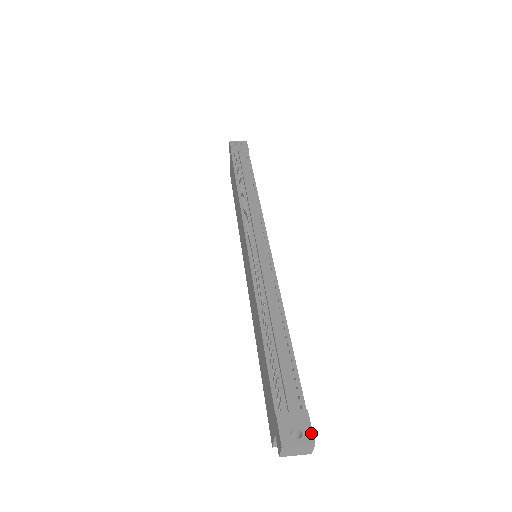
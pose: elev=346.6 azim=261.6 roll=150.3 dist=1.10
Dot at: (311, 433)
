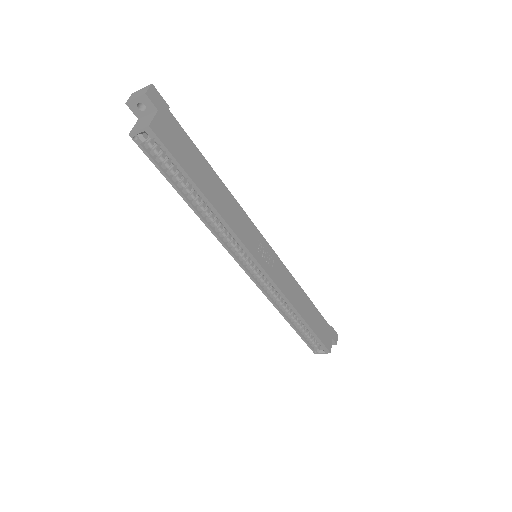
Dot at: (157, 92)
